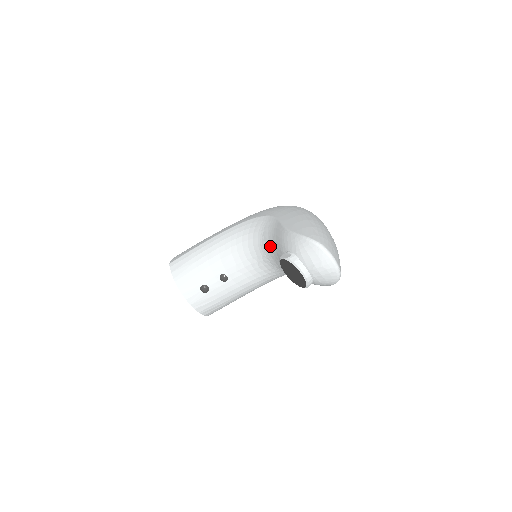
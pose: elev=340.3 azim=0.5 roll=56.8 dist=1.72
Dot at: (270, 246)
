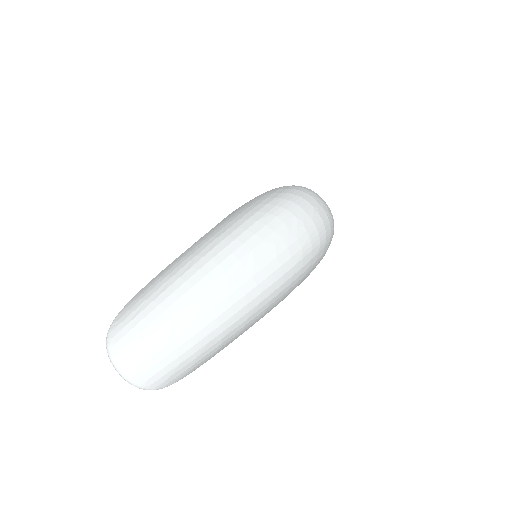
Dot at: occluded
